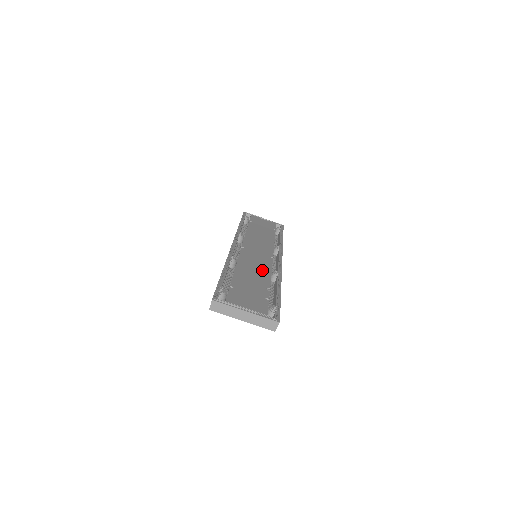
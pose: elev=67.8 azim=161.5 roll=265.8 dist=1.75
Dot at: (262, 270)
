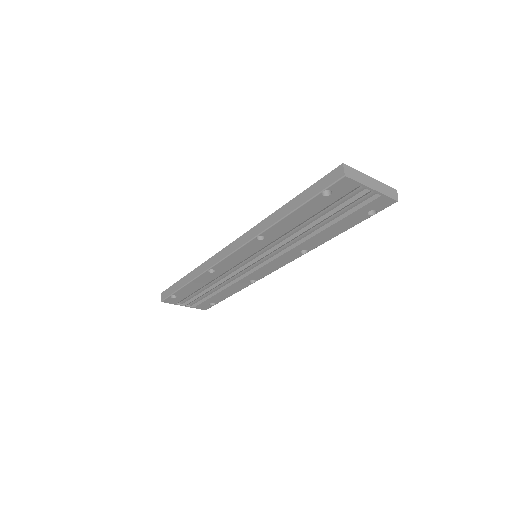
Dot at: occluded
